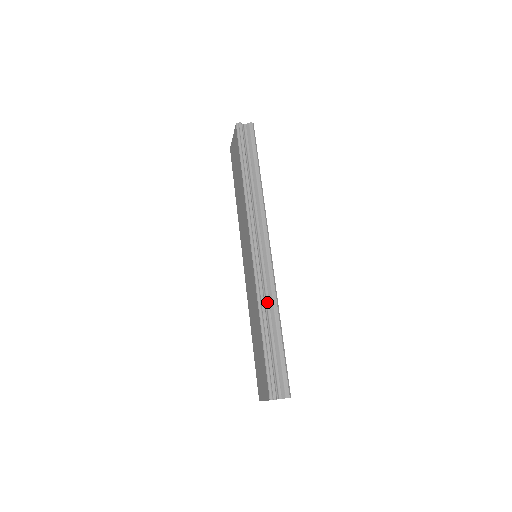
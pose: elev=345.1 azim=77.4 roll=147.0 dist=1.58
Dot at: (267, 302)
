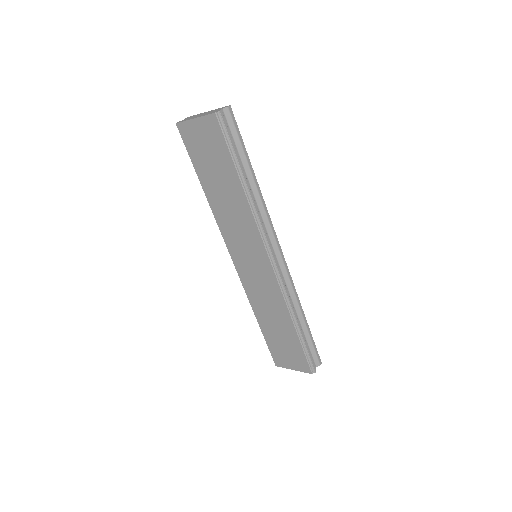
Dot at: (292, 302)
